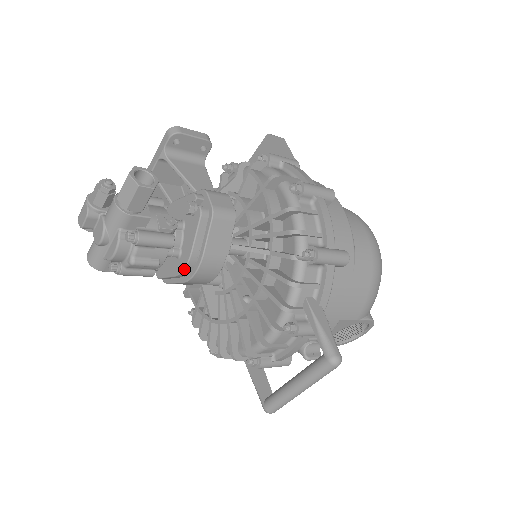
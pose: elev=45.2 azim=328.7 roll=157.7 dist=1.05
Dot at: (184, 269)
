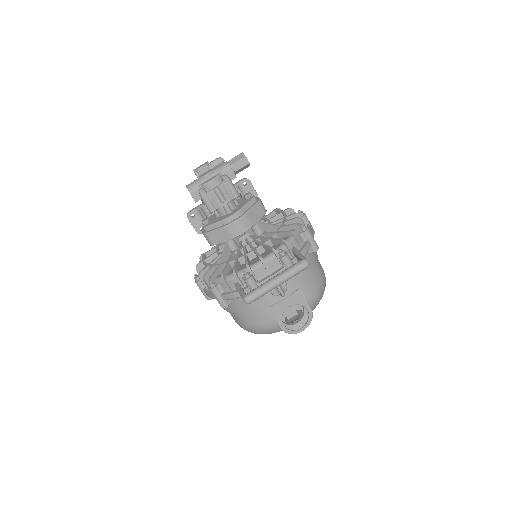
Dot at: (232, 215)
